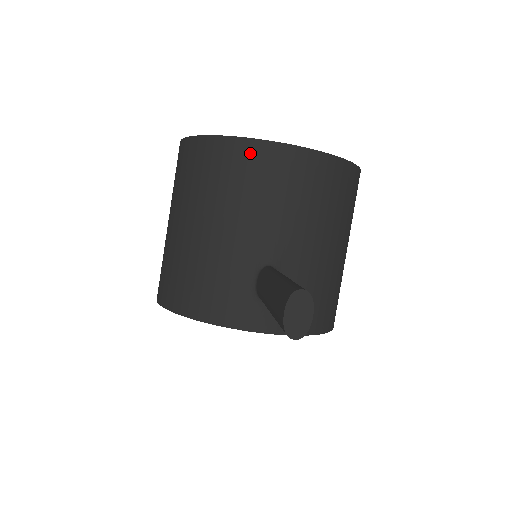
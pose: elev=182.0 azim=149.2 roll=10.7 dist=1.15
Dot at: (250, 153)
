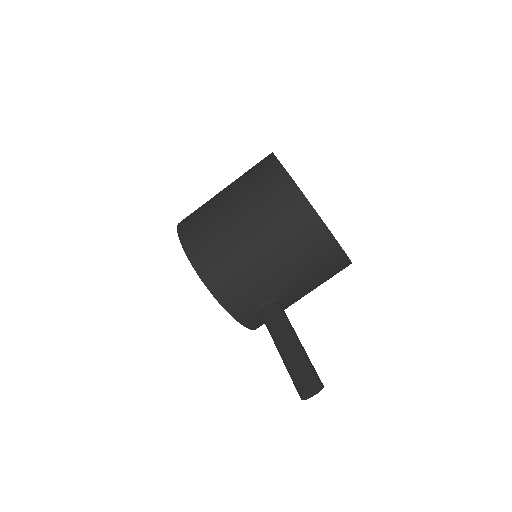
Dot at: (326, 244)
